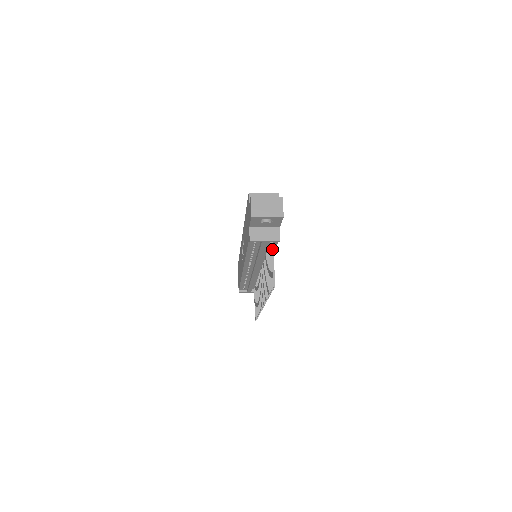
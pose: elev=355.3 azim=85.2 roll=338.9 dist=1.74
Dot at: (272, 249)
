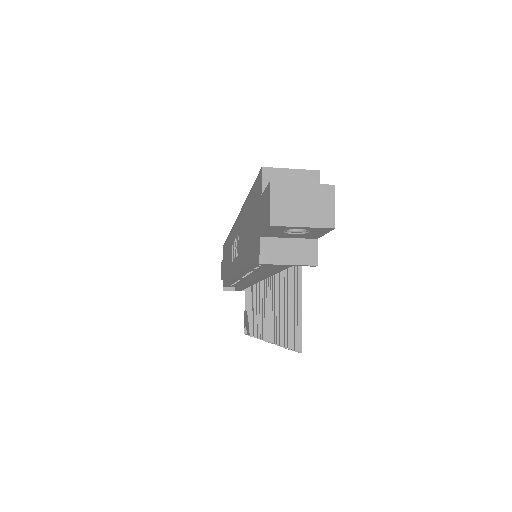
Dot at: (299, 278)
